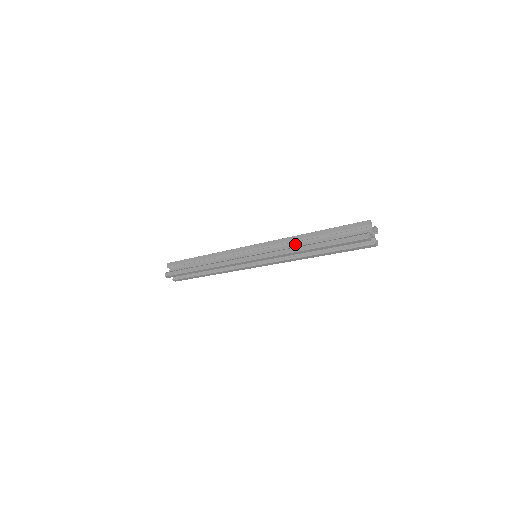
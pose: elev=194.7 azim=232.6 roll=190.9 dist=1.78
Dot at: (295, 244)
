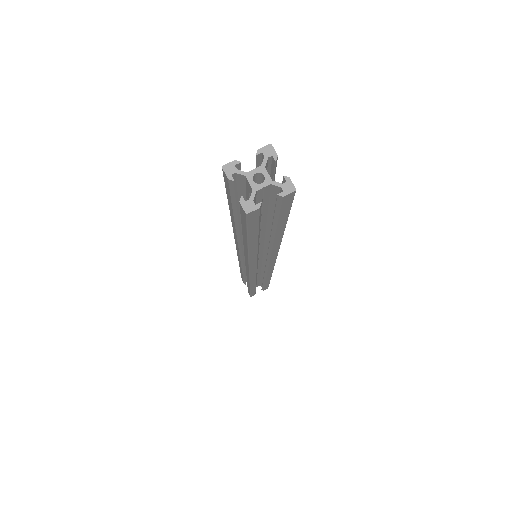
Dot at: occluded
